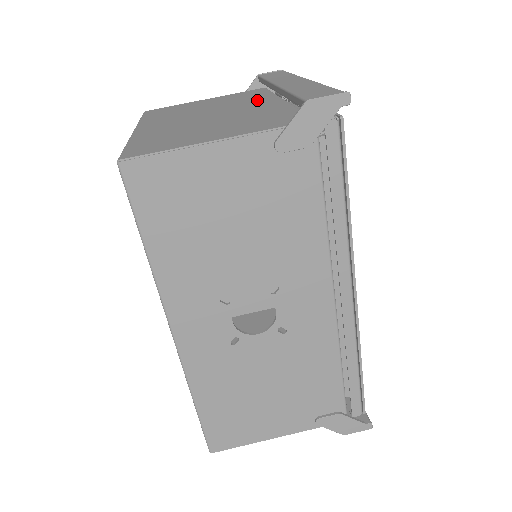
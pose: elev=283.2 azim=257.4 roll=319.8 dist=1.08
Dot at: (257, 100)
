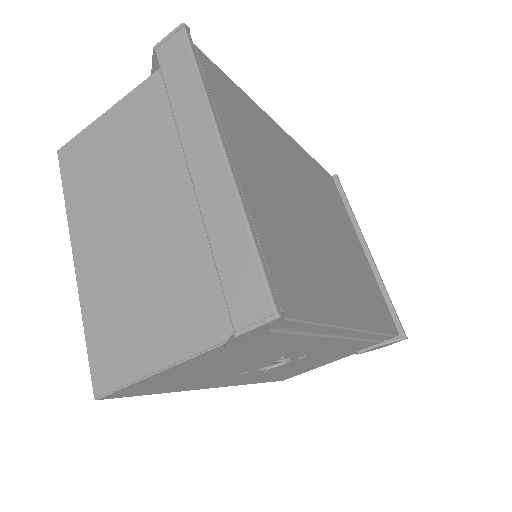
Dot at: (175, 159)
